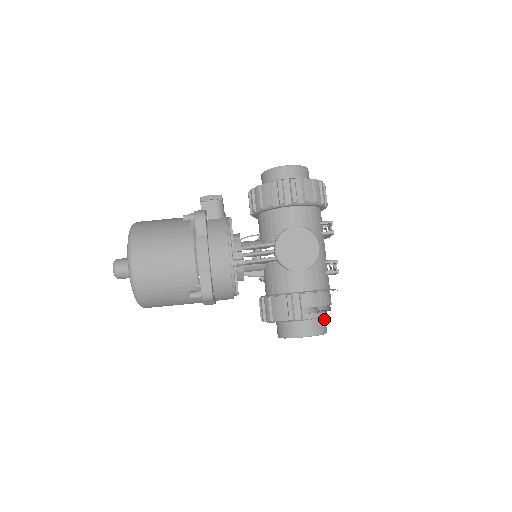
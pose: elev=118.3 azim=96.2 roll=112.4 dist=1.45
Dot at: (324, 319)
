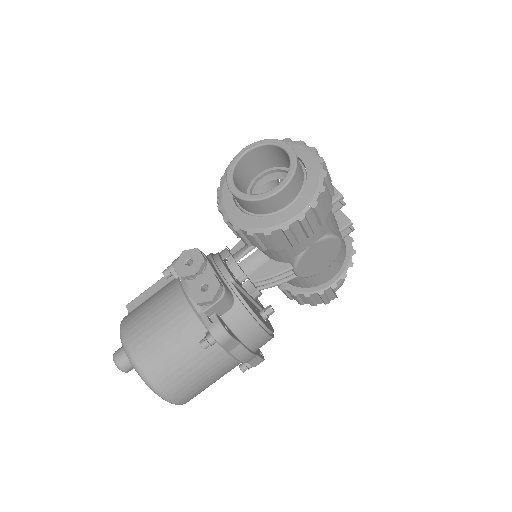
Dot at: occluded
